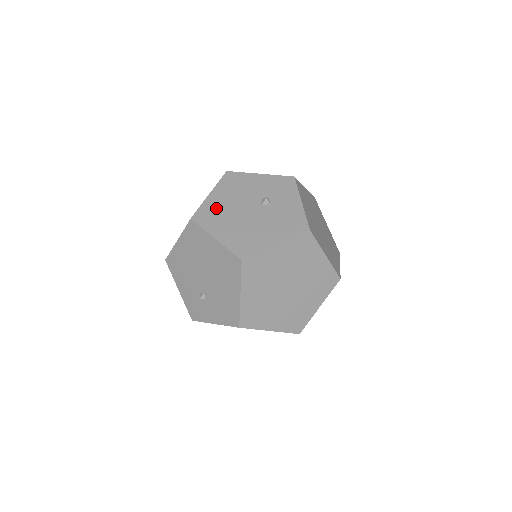
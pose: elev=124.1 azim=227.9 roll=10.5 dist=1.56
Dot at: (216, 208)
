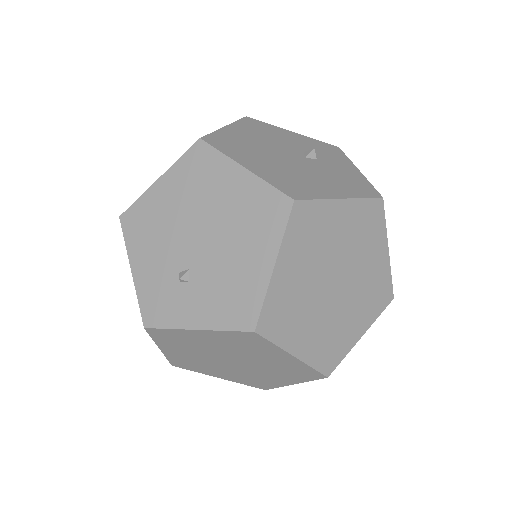
Dot at: (239, 140)
